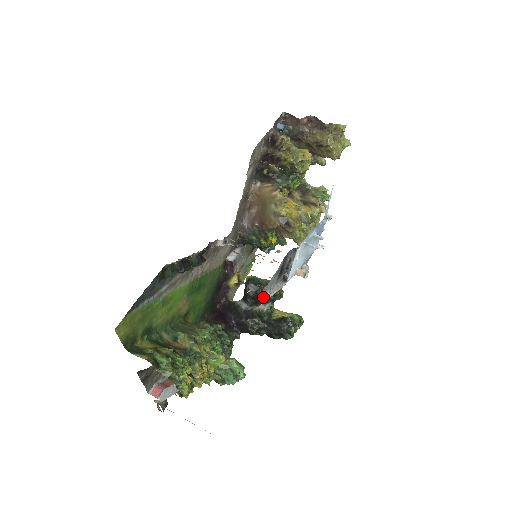
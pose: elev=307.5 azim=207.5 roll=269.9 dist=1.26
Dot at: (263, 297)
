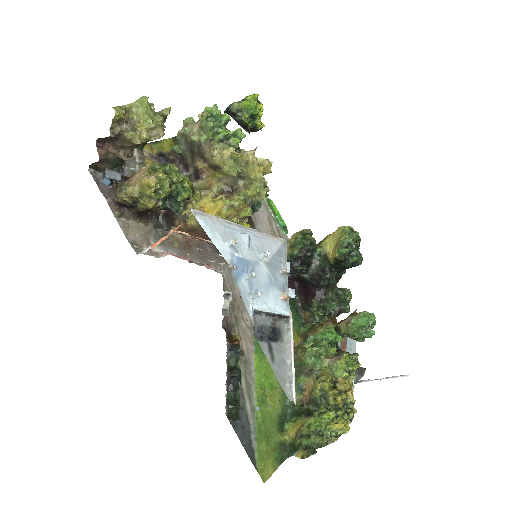
Dot at: (290, 388)
